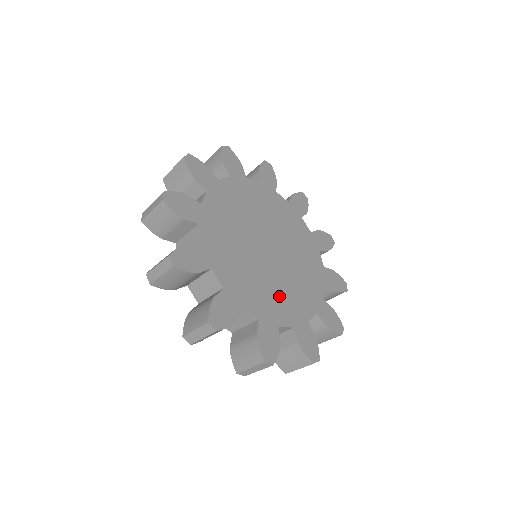
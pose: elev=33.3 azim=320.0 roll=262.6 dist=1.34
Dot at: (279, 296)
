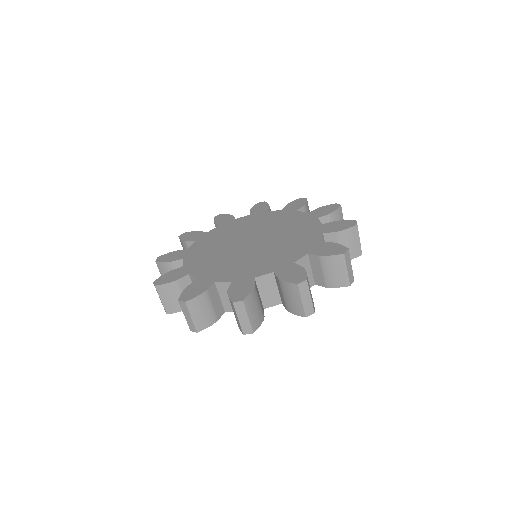
Dot at: (281, 251)
